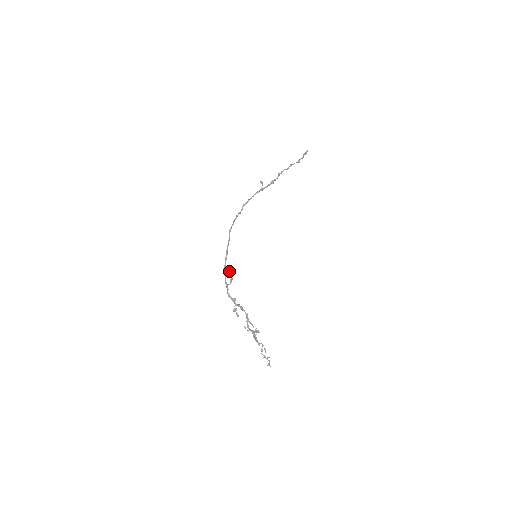
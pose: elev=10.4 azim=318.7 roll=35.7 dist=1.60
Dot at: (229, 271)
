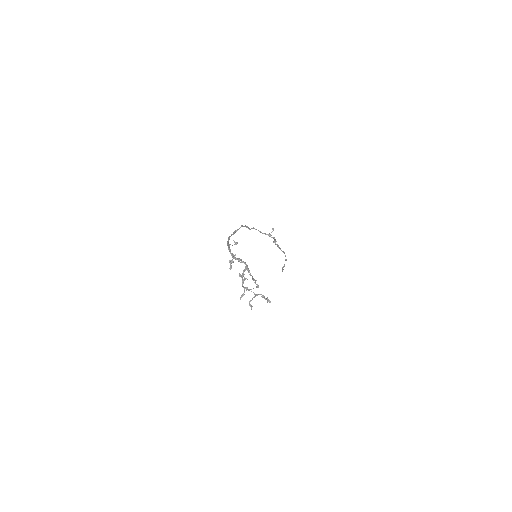
Dot at: occluded
